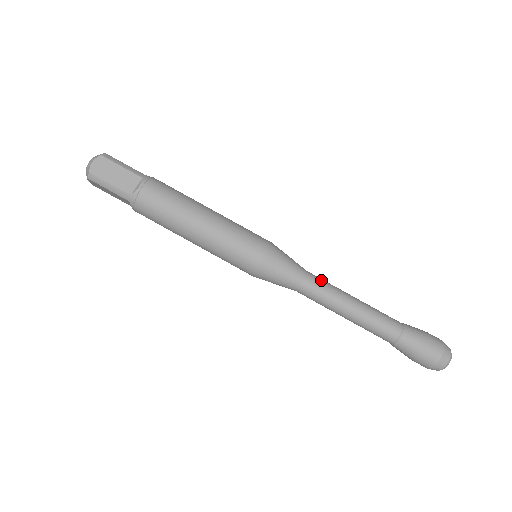
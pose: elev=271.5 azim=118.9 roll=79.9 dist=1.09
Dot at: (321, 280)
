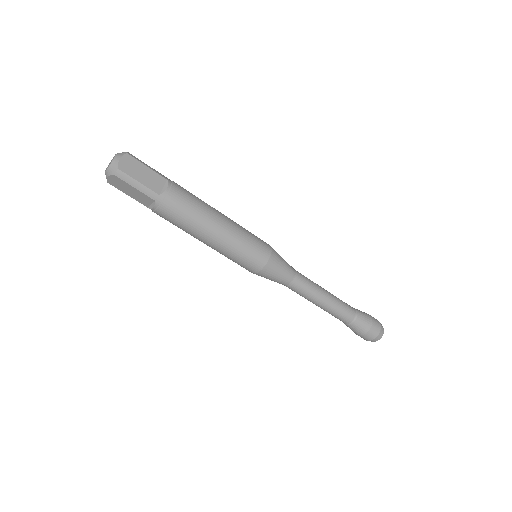
Dot at: (302, 287)
